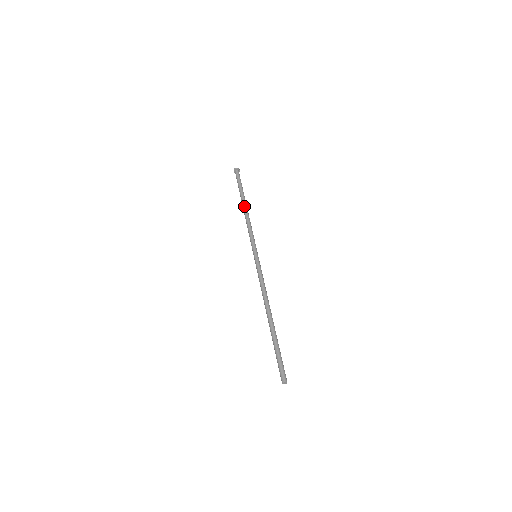
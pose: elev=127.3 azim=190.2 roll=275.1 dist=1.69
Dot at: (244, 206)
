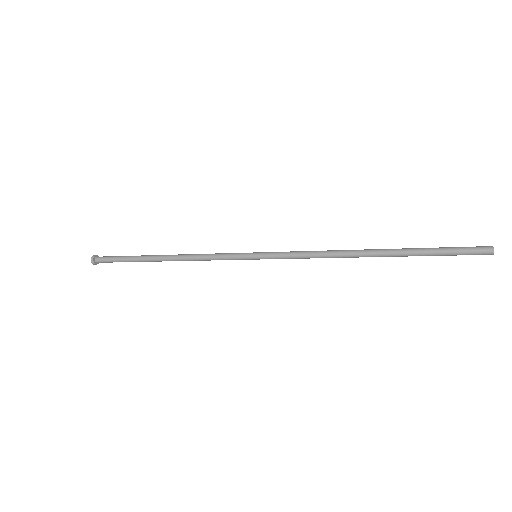
Dot at: (163, 256)
